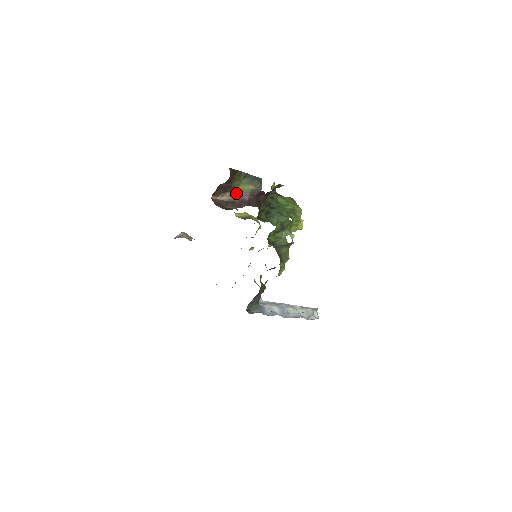
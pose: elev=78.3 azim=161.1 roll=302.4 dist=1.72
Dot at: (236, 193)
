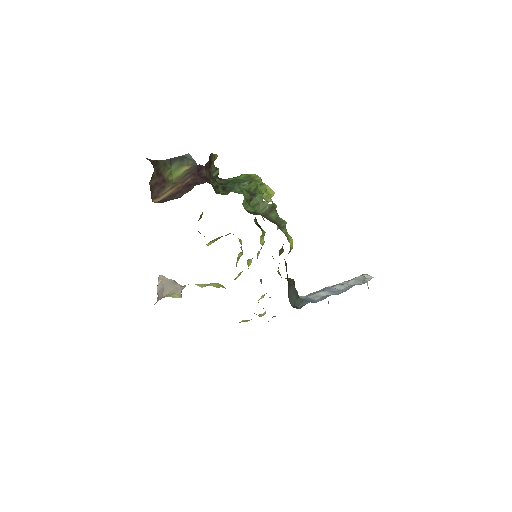
Dot at: (175, 183)
